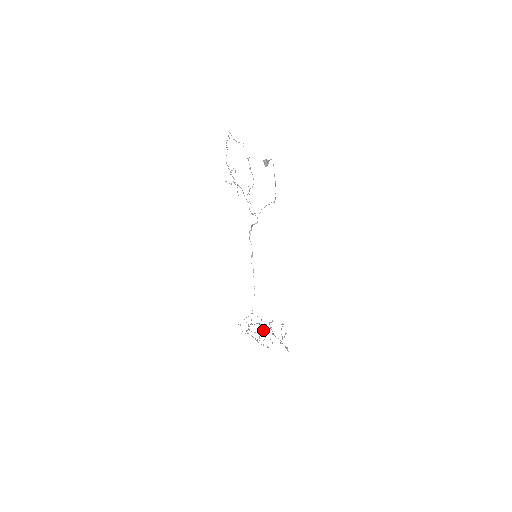
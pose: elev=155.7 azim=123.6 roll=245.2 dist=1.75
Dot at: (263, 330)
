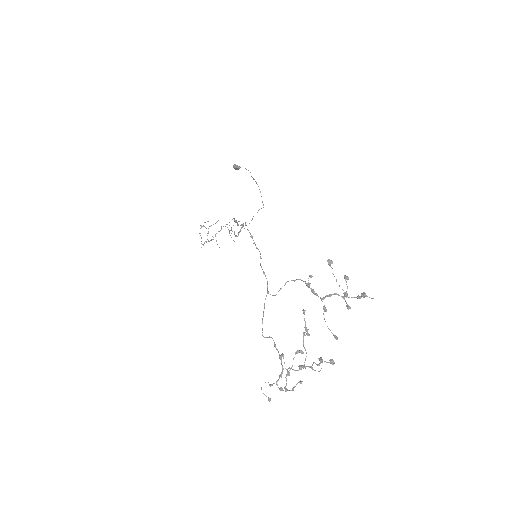
Dot at: (307, 333)
